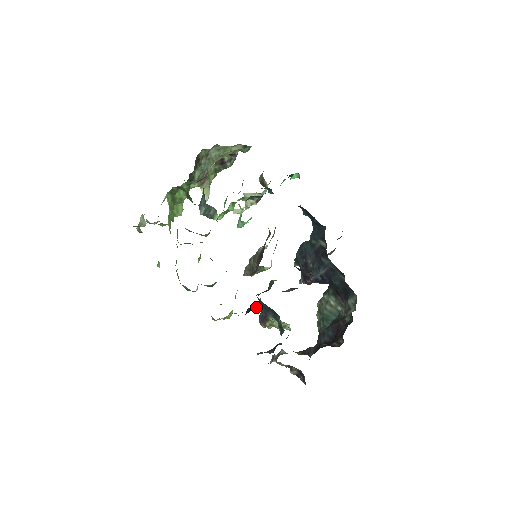
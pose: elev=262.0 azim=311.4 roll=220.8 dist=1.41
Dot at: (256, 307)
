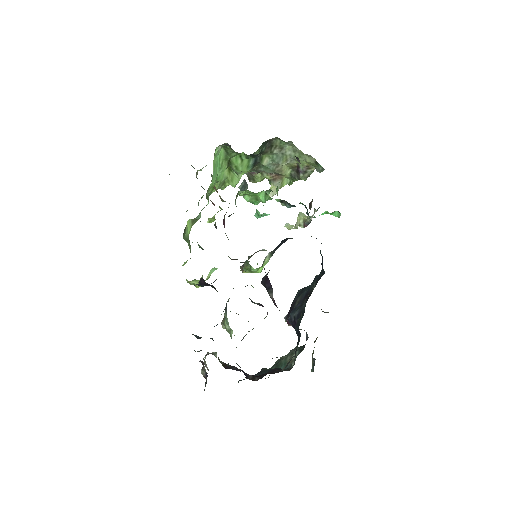
Dot at: (212, 286)
